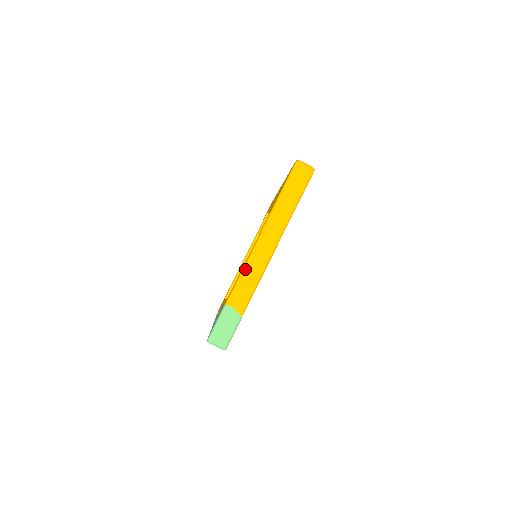
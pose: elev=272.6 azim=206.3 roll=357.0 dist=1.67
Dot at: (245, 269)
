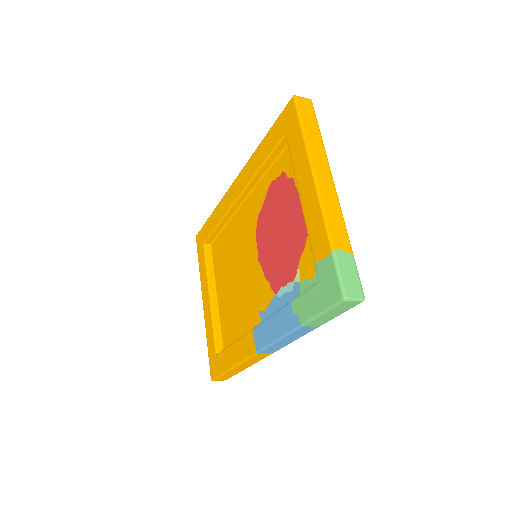
Dot at: (324, 206)
